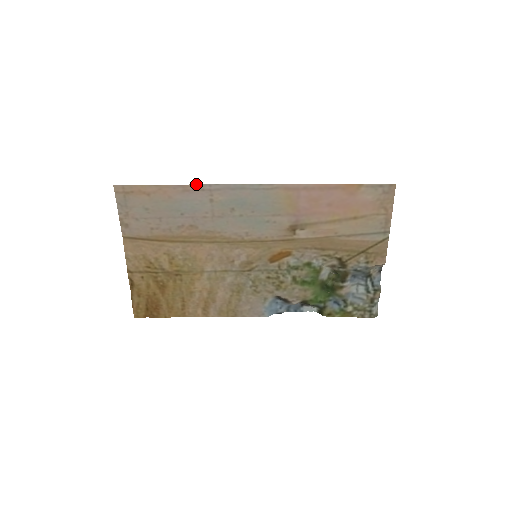
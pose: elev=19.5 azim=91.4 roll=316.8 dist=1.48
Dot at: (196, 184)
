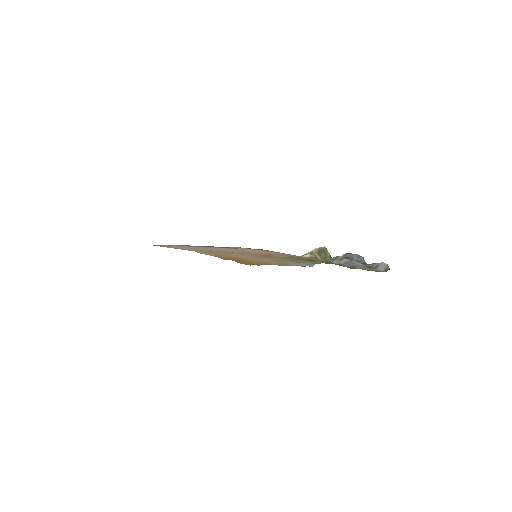
Dot at: occluded
